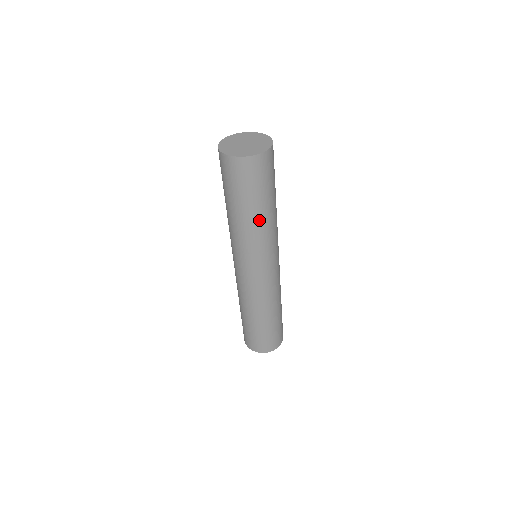
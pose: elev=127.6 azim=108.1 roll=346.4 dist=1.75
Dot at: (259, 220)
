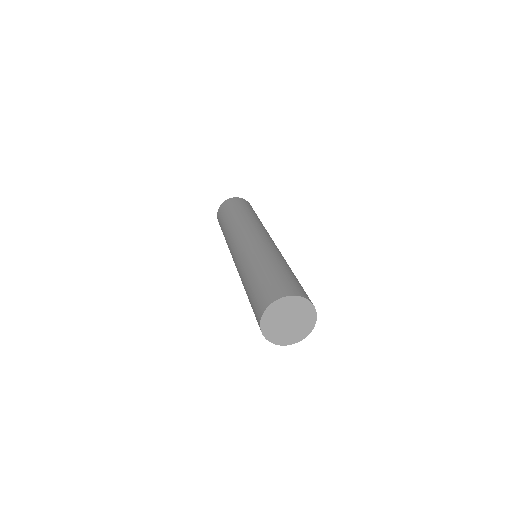
Dot at: occluded
